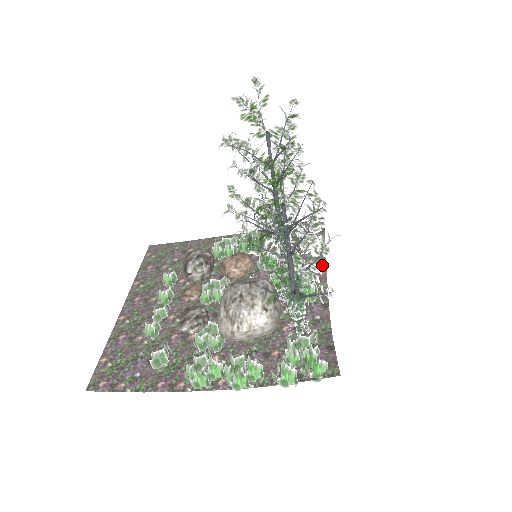
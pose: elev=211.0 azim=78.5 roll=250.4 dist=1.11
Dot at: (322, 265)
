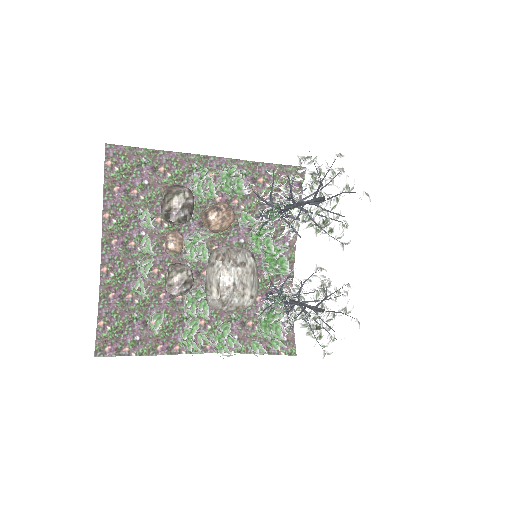
Dot at: occluded
